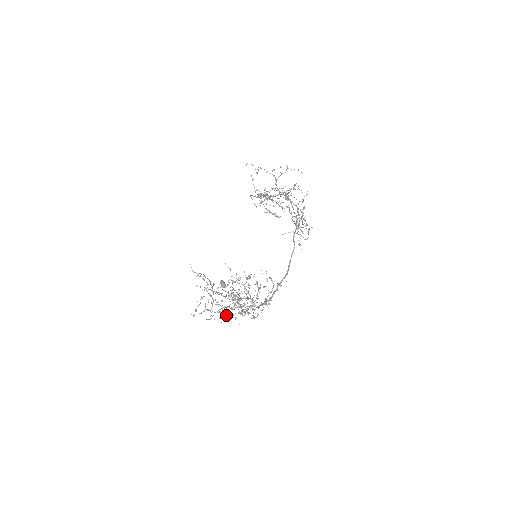
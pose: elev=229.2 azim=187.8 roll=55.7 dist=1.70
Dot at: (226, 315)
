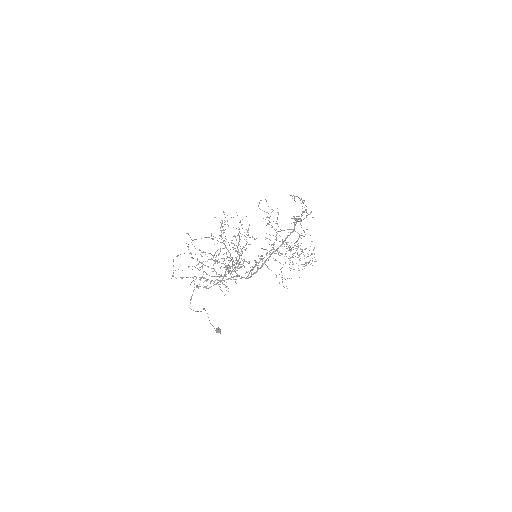
Dot at: occluded
